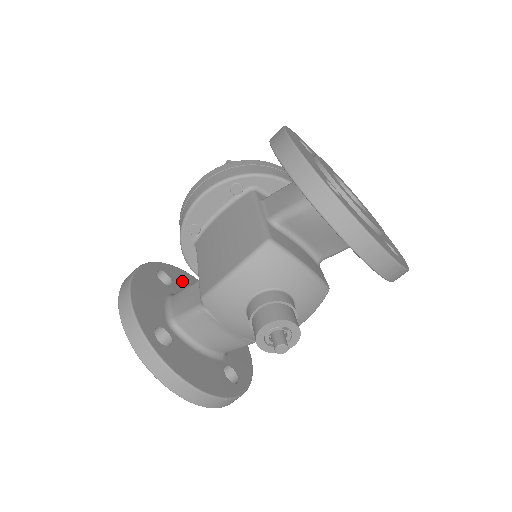
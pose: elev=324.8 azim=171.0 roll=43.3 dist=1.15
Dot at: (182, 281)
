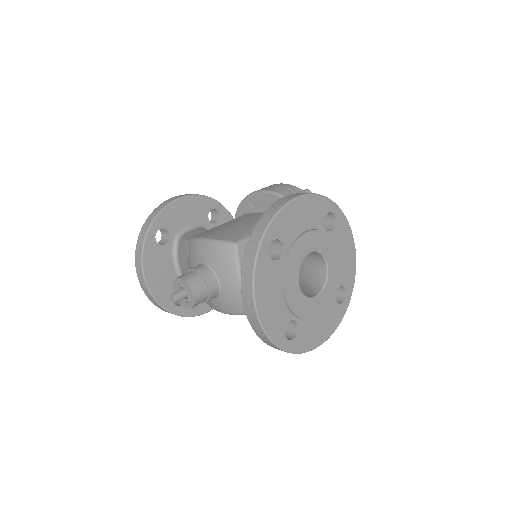
Dot at: occluded
